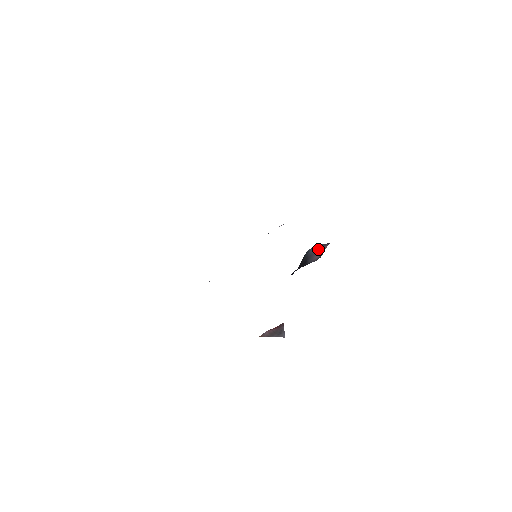
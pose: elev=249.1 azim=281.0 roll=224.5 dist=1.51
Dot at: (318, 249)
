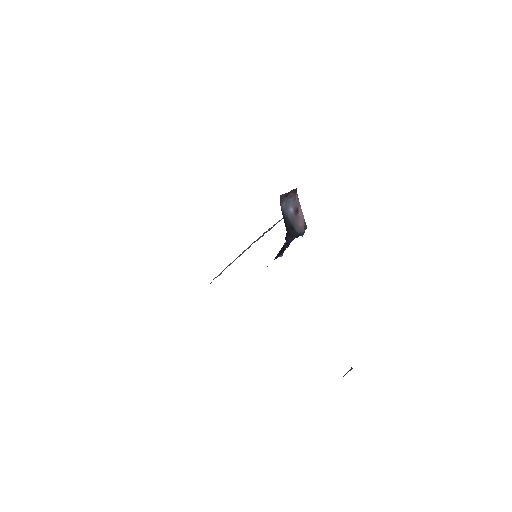
Dot at: (295, 213)
